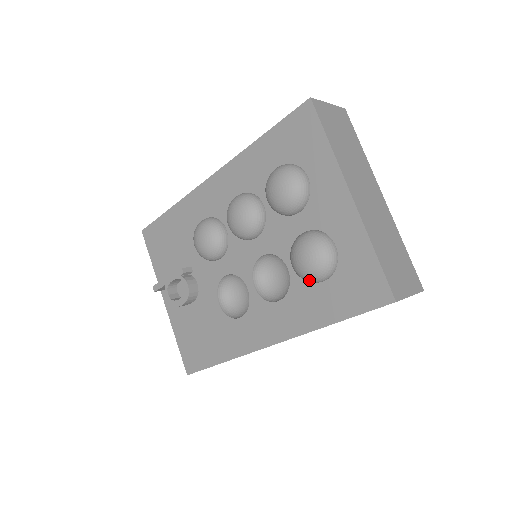
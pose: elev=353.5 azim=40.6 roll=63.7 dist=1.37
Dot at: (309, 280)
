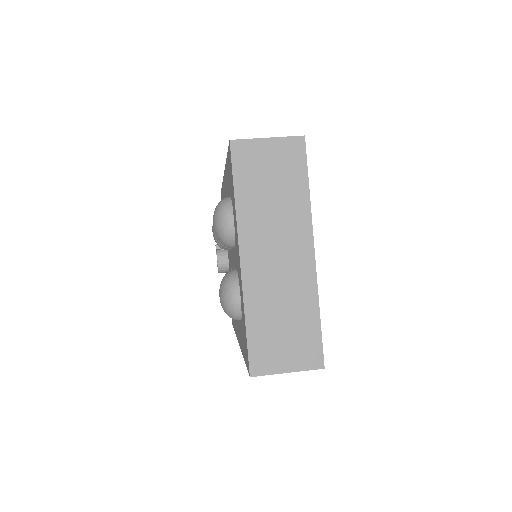
Dot at: occluded
